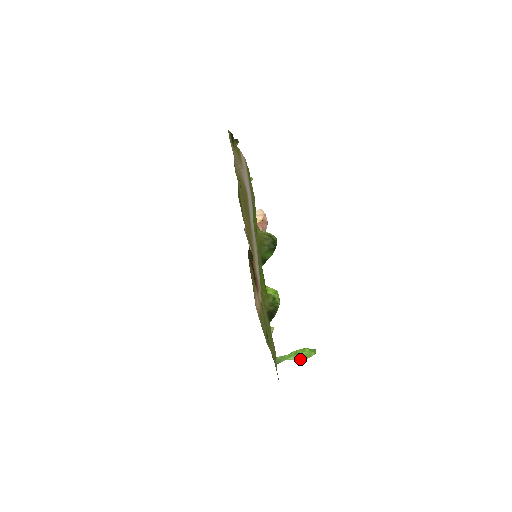
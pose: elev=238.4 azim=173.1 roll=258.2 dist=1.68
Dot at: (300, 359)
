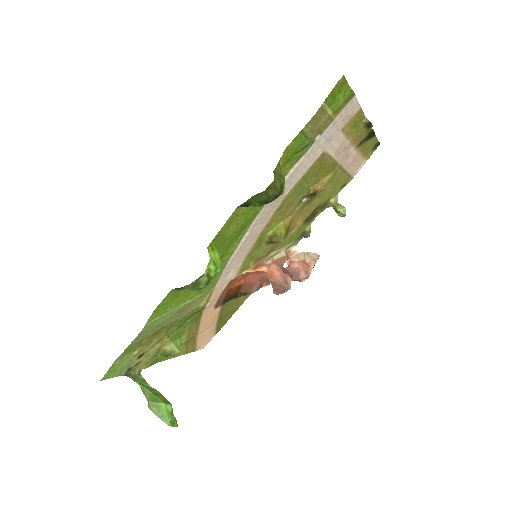
Dot at: (151, 403)
